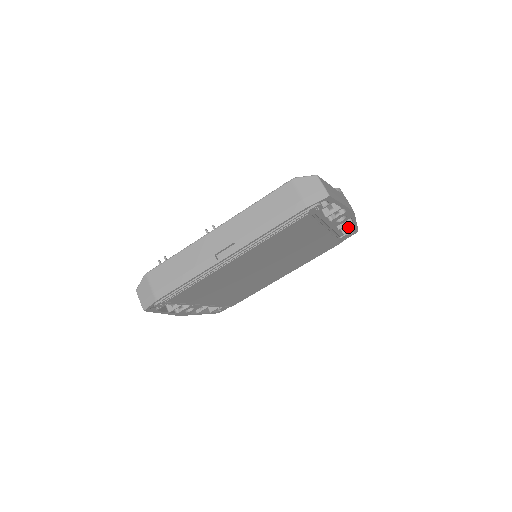
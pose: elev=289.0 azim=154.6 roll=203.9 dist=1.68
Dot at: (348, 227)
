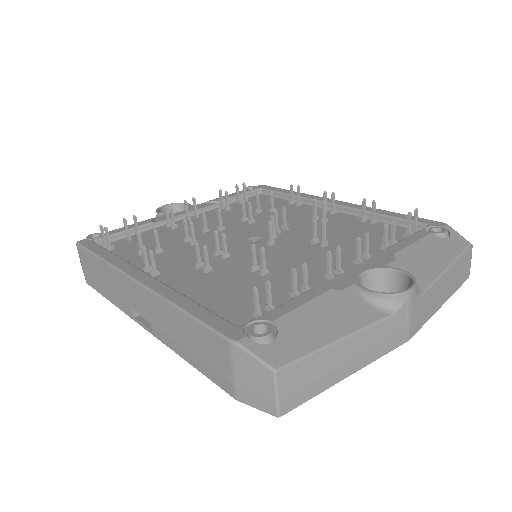
Dot at: occluded
